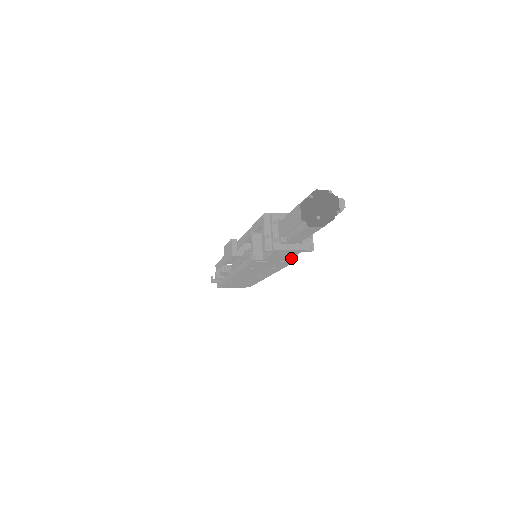
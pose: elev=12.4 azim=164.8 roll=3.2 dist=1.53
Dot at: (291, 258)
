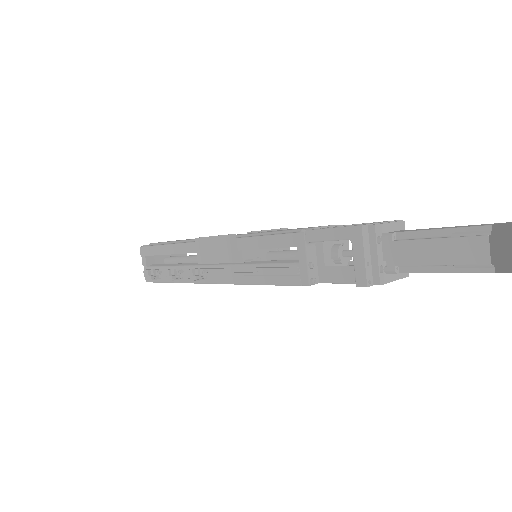
Dot at: occluded
